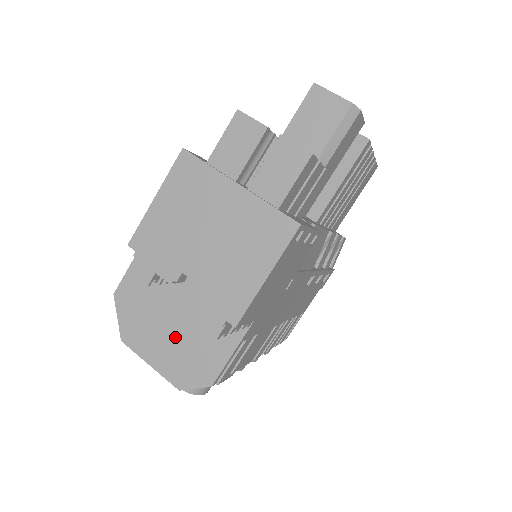
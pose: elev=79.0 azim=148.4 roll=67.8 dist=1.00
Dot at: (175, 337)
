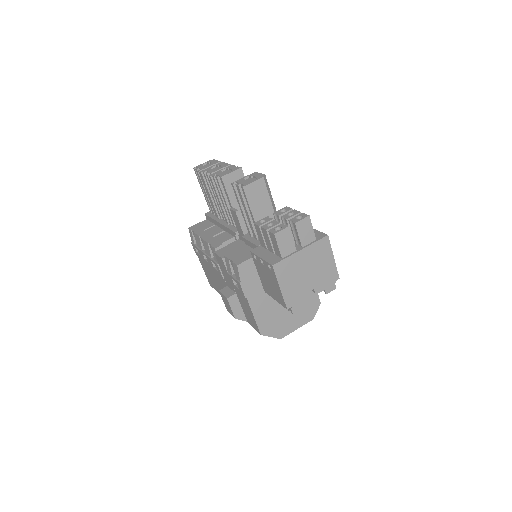
Dot at: occluded
